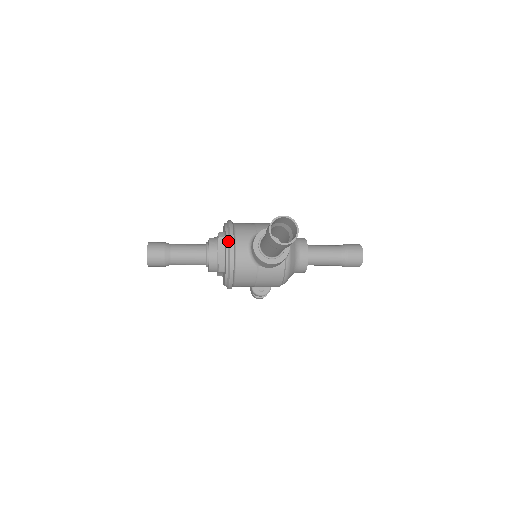
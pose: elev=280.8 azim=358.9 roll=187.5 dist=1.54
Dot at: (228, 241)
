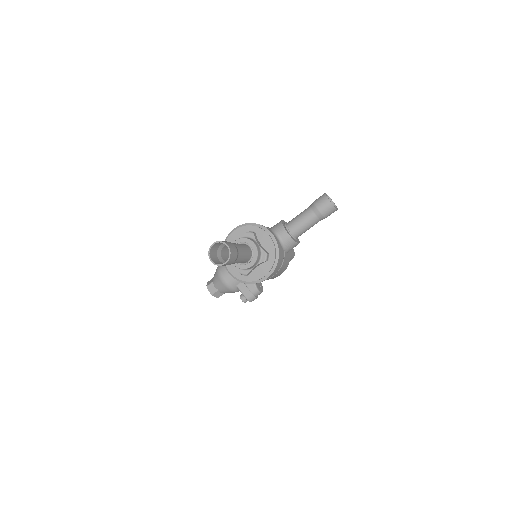
Dot at: (267, 232)
